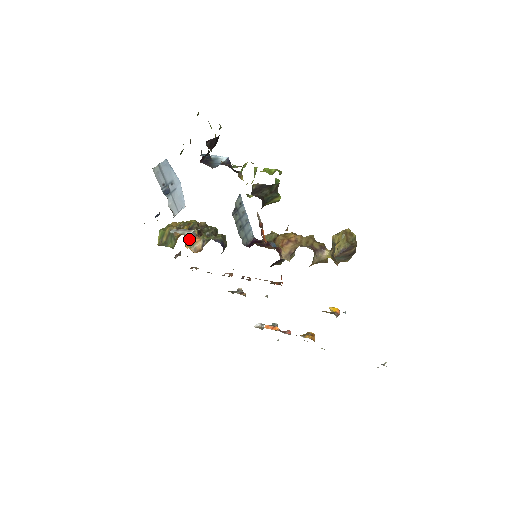
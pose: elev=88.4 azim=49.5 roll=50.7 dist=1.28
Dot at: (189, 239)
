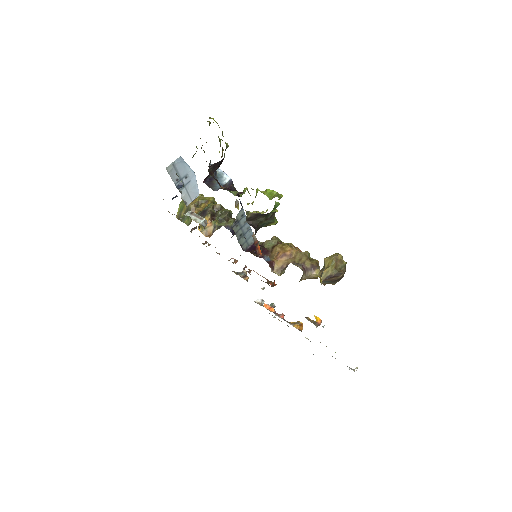
Dot at: occluded
